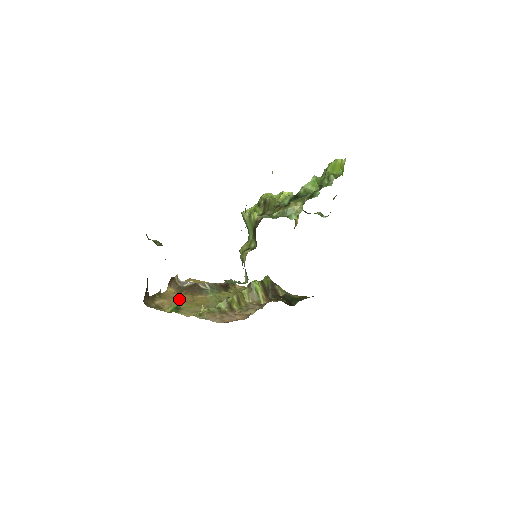
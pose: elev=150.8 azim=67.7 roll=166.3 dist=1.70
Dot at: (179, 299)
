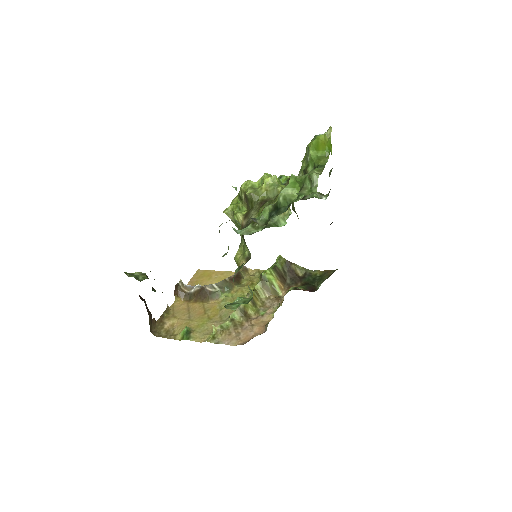
Dot at: (189, 313)
